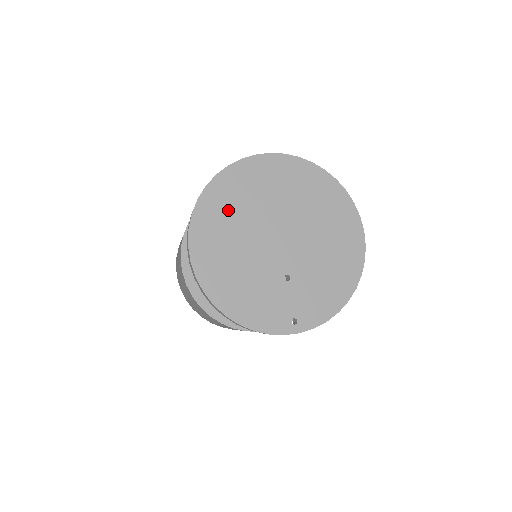
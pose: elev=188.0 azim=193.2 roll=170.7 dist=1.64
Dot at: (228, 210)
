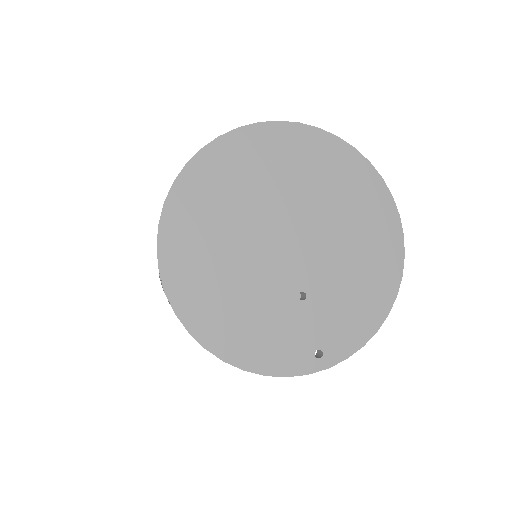
Dot at: (209, 213)
